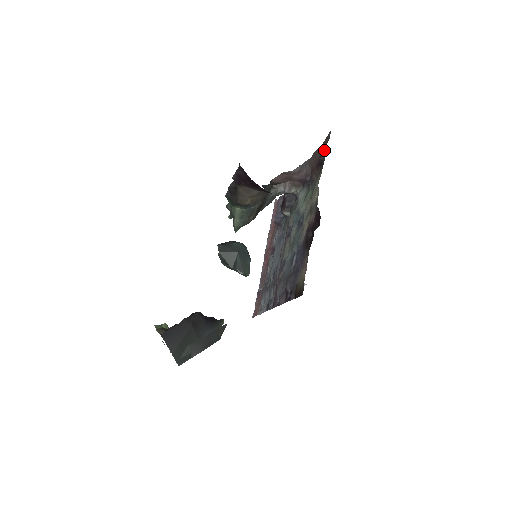
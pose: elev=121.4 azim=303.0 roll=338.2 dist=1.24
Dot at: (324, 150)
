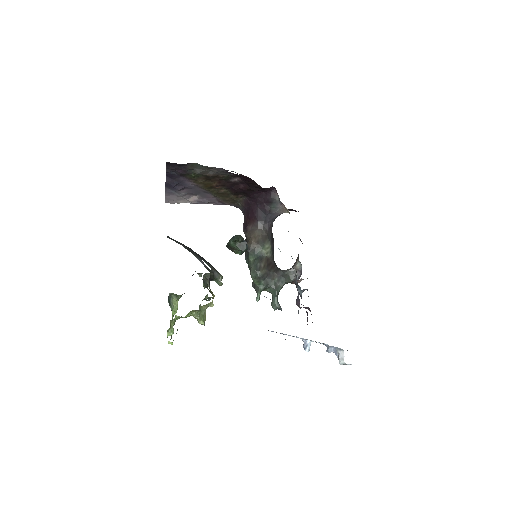
Dot at: occluded
